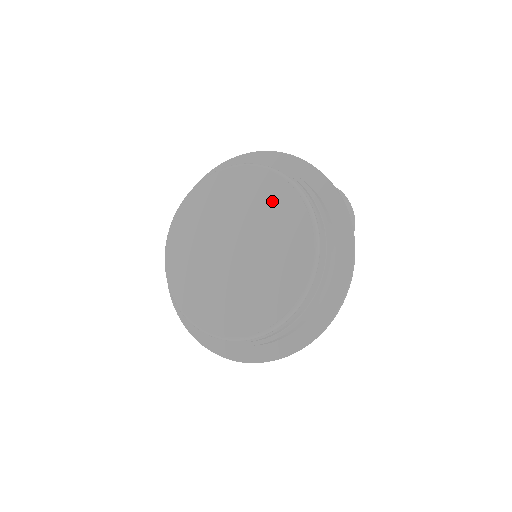
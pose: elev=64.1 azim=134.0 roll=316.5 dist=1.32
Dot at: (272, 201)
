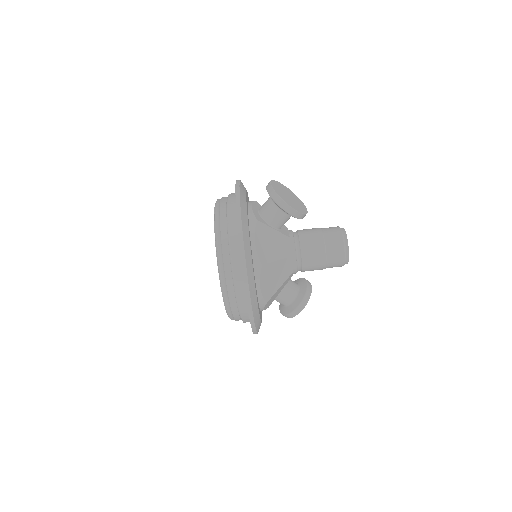
Dot at: occluded
